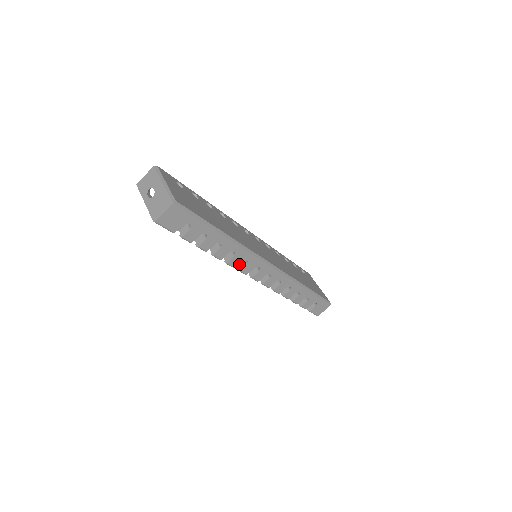
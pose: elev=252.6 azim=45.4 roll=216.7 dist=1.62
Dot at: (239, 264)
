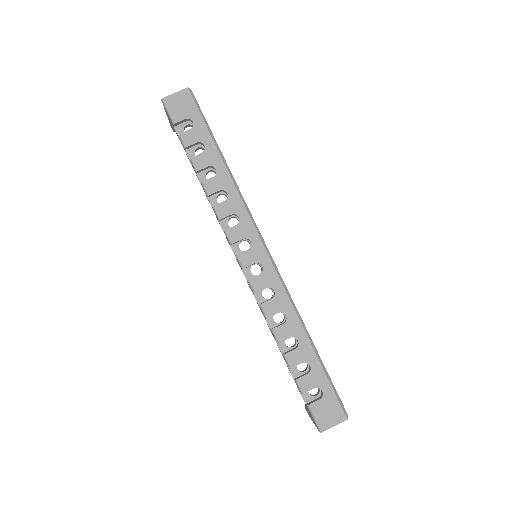
Dot at: occluded
